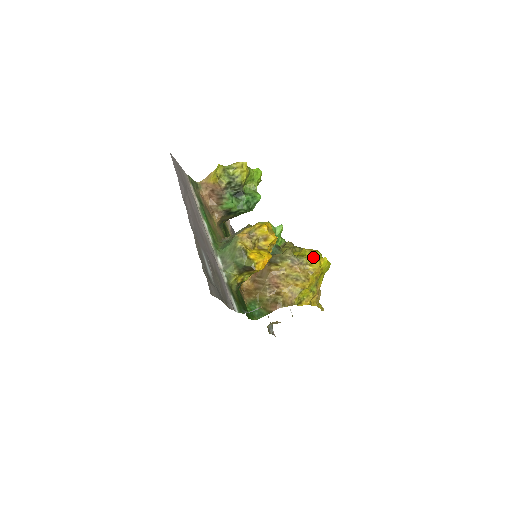
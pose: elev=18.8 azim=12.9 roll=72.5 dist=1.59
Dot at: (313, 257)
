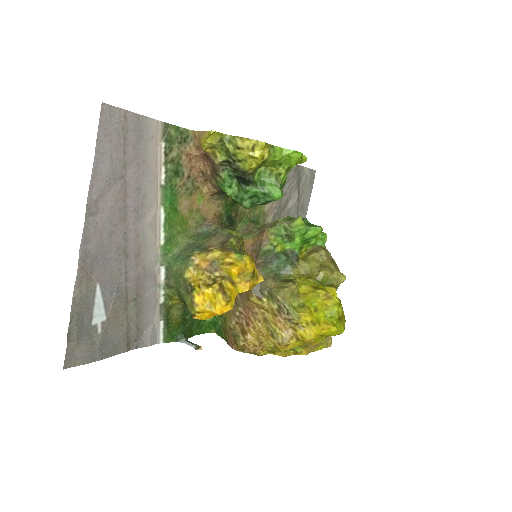
Dot at: (322, 311)
